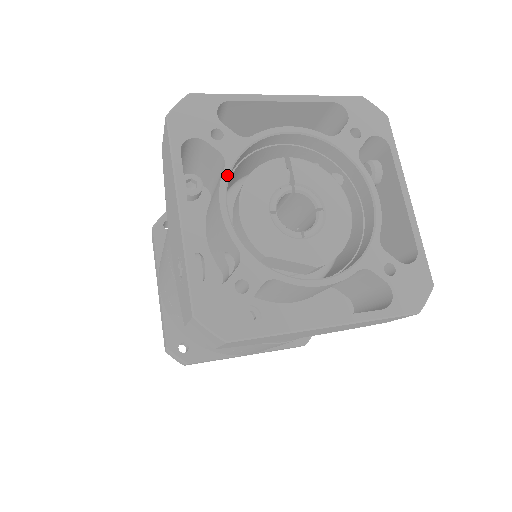
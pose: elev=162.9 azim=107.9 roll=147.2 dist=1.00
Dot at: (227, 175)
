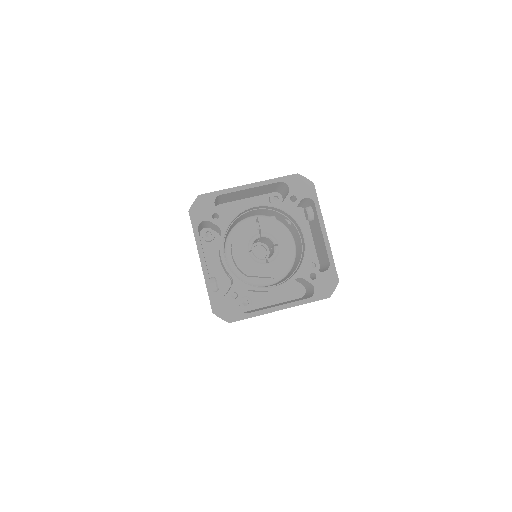
Dot at: (223, 238)
